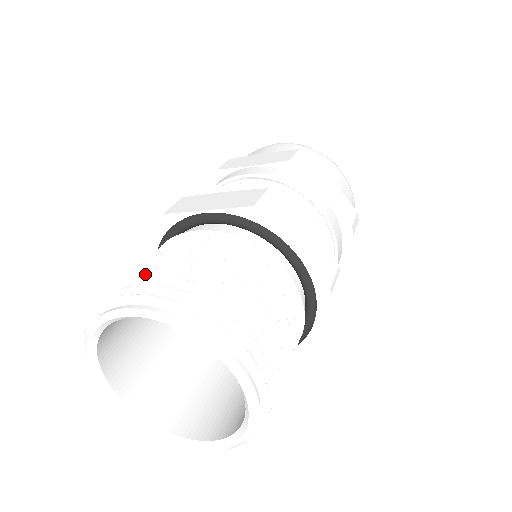
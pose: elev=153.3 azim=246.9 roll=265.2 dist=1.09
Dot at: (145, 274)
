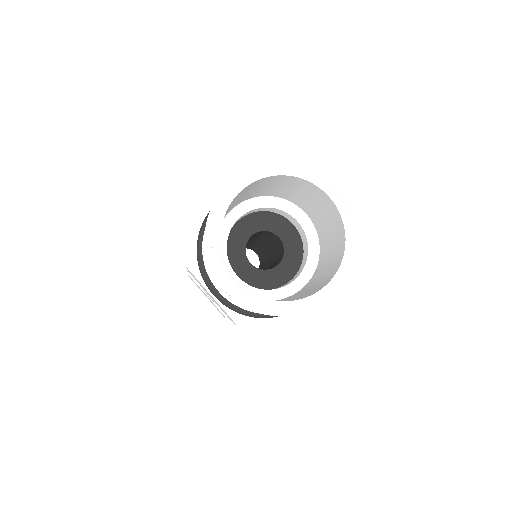
Dot at: occluded
